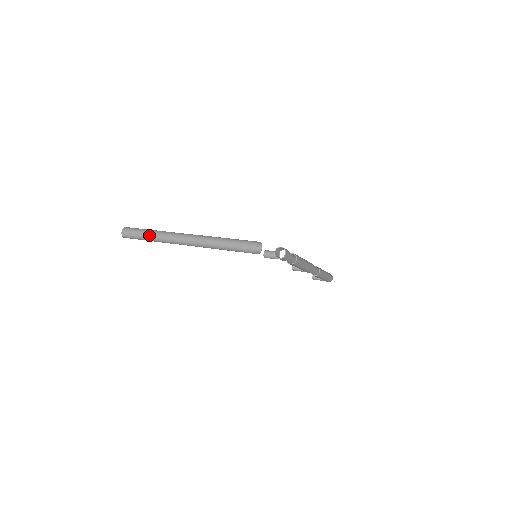
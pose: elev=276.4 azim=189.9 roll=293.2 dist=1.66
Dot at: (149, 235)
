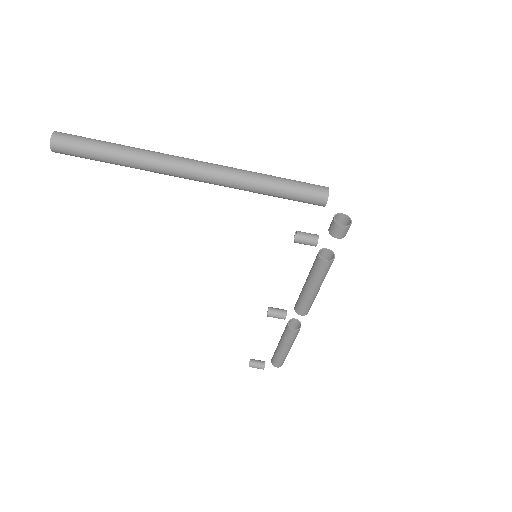
Dot at: (118, 147)
